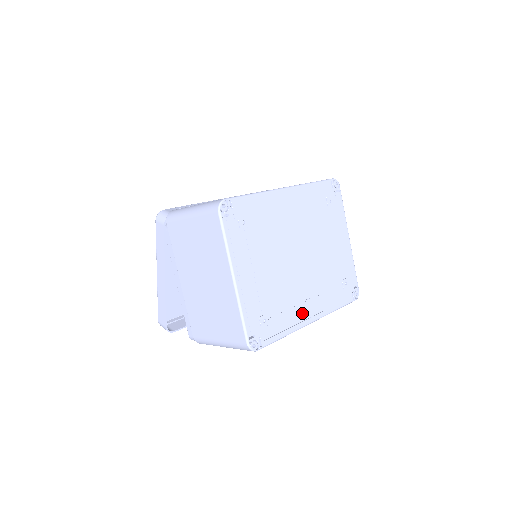
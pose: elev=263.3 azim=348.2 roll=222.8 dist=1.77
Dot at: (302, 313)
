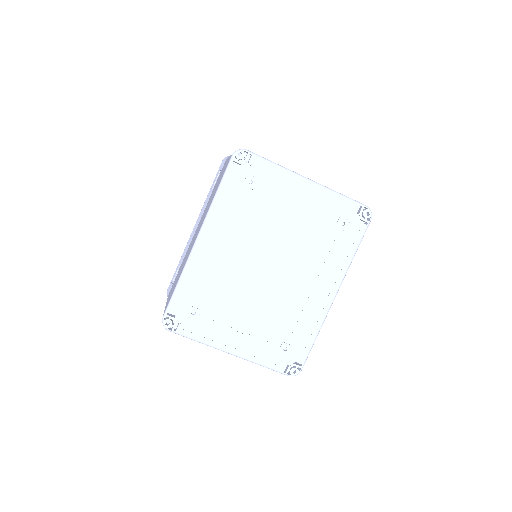
Dot at: (317, 303)
